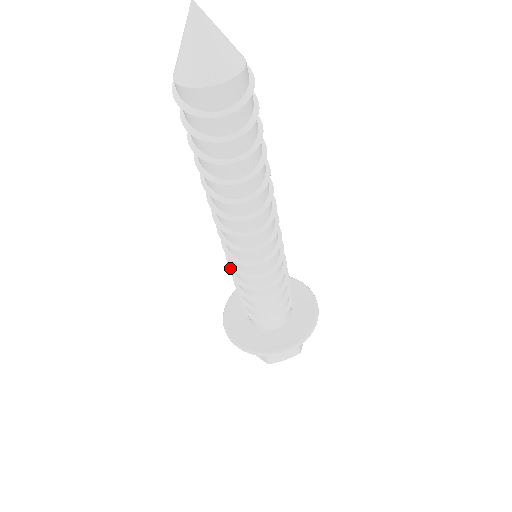
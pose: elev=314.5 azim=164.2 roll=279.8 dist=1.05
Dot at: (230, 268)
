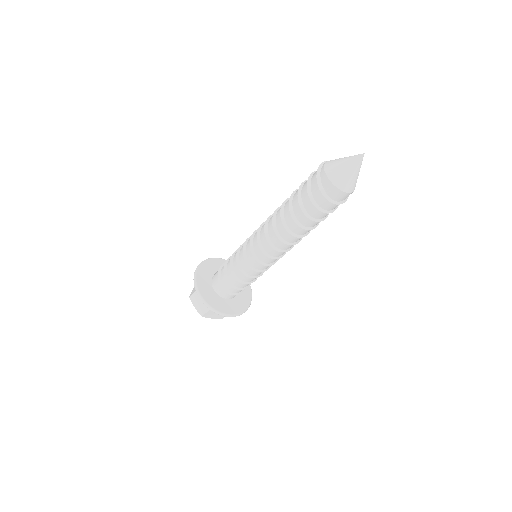
Dot at: (237, 254)
